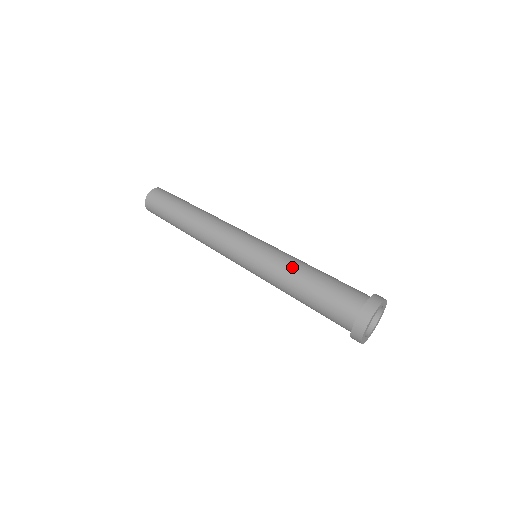
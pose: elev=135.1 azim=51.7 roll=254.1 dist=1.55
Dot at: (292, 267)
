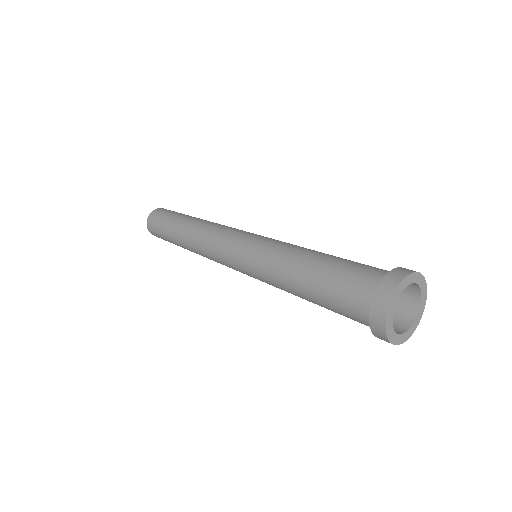
Dot at: (306, 248)
